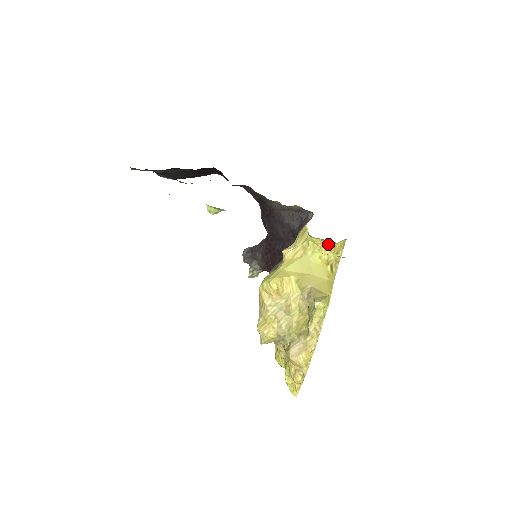
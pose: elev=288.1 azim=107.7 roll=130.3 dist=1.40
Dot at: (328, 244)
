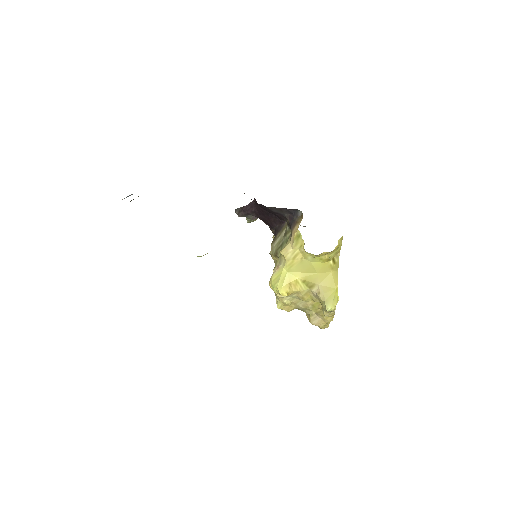
Dot at: (326, 253)
